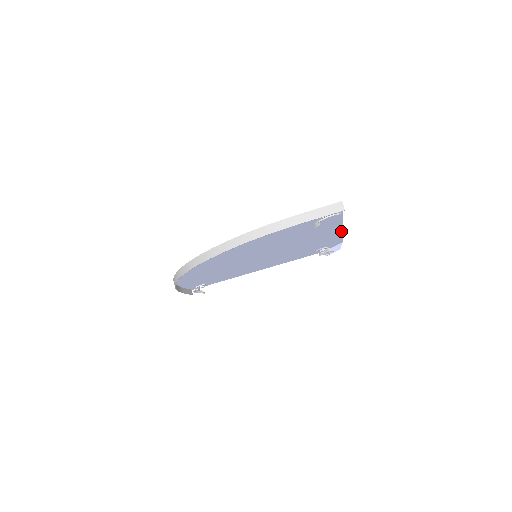
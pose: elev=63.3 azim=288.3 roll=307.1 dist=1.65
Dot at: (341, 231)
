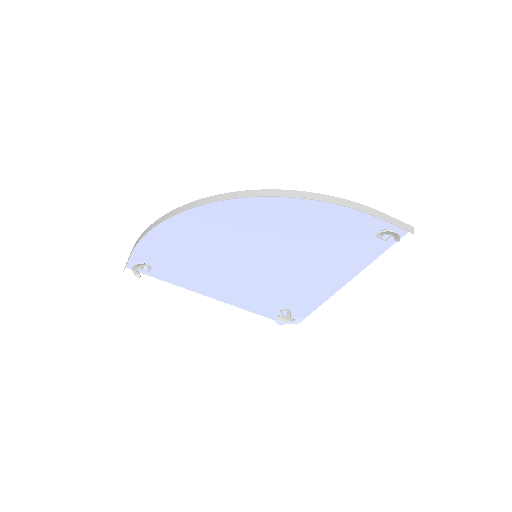
Dot at: (337, 290)
